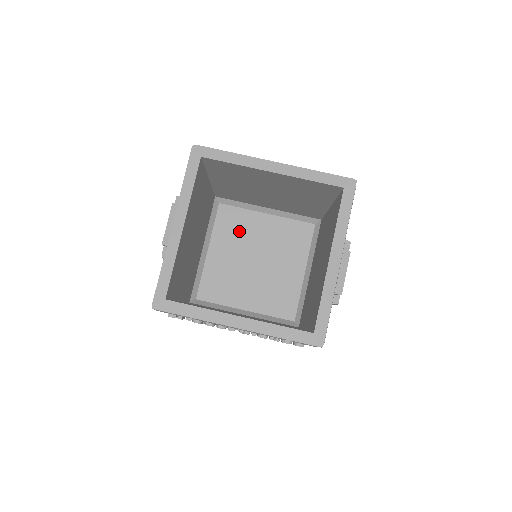
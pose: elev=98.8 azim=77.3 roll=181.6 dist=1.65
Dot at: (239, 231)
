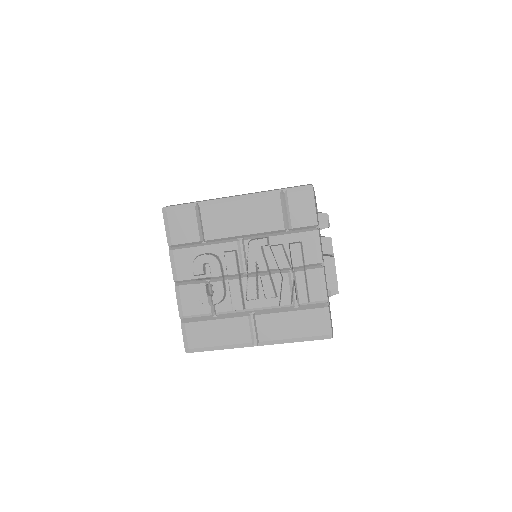
Dot at: occluded
